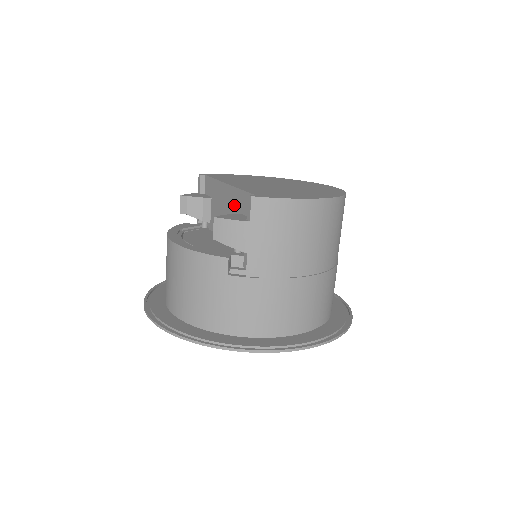
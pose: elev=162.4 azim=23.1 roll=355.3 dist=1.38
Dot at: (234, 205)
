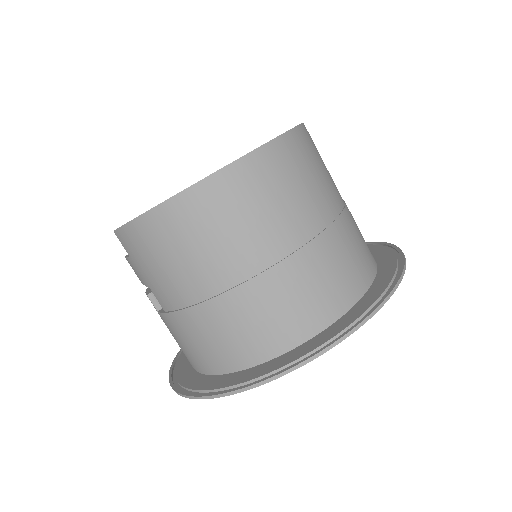
Dot at: occluded
